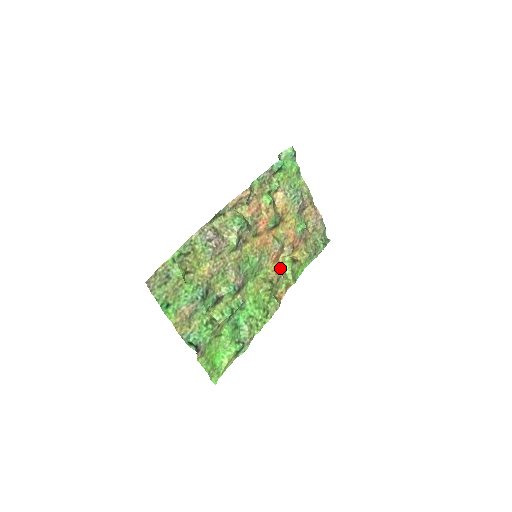
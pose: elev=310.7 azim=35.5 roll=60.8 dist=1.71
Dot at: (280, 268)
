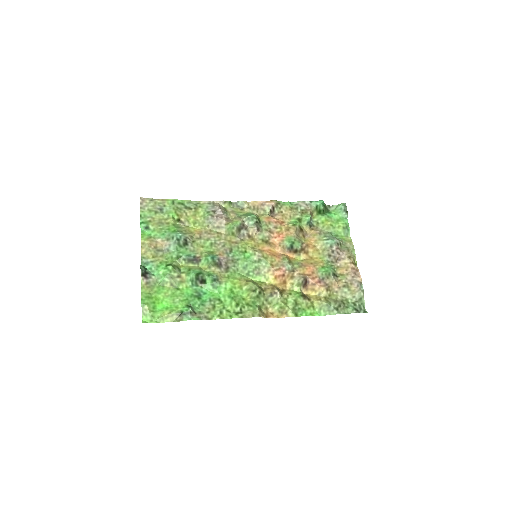
Dot at: (283, 291)
